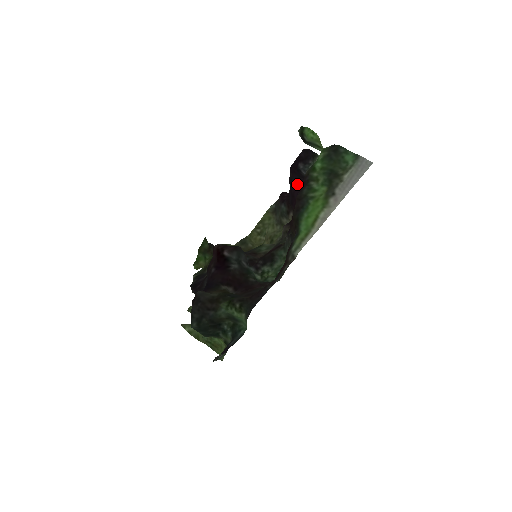
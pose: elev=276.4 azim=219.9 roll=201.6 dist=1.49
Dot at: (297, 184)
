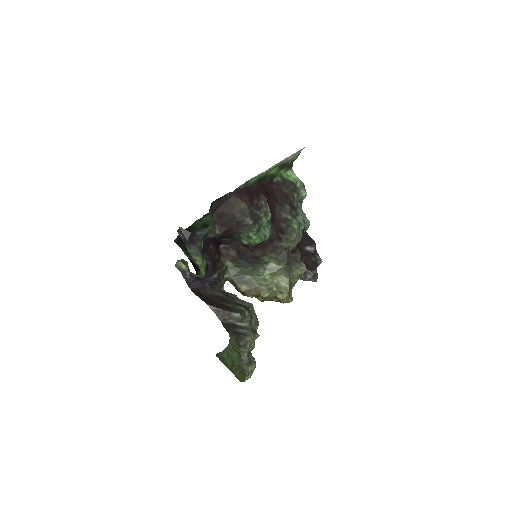
Dot at: occluded
